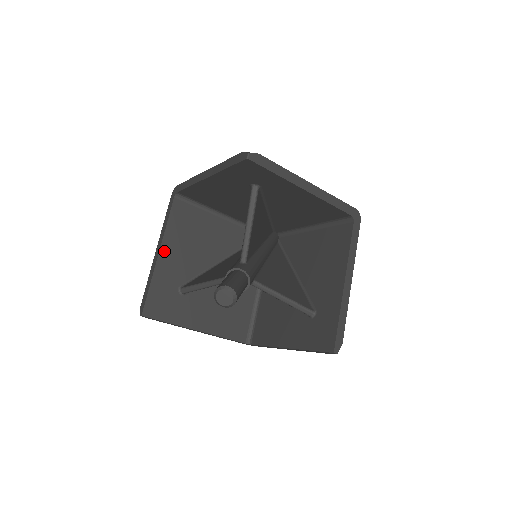
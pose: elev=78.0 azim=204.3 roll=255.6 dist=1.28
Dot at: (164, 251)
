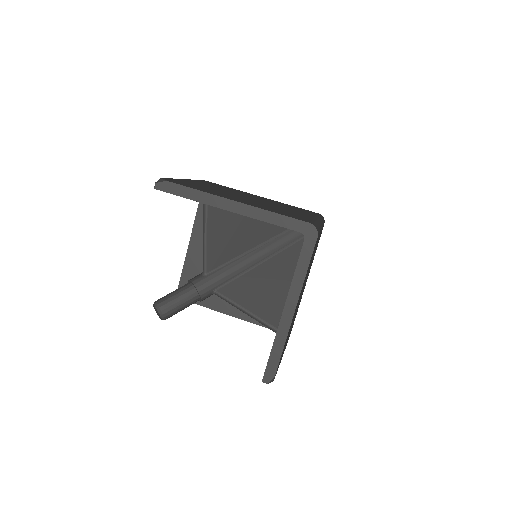
Dot at: (193, 243)
